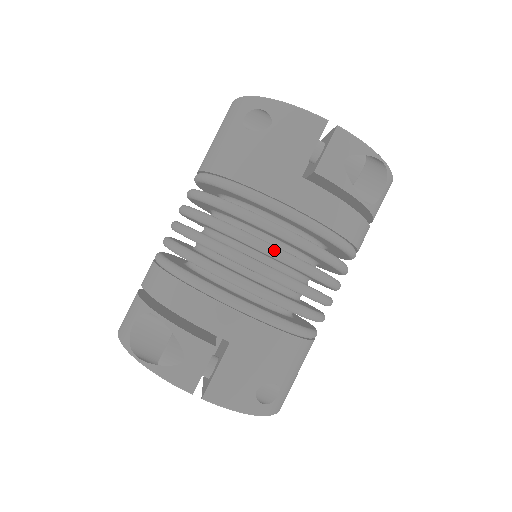
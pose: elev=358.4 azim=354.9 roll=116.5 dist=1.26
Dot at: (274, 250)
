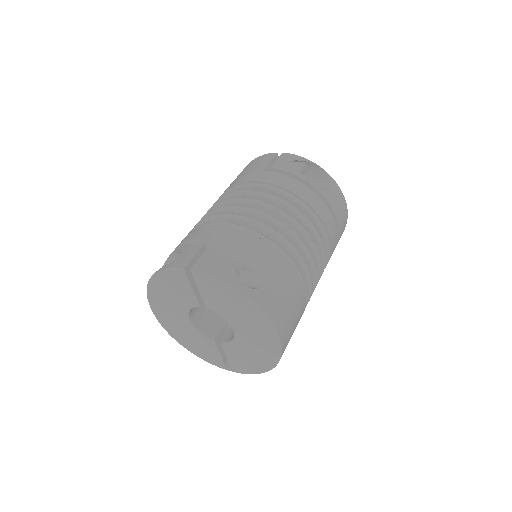
Dot at: (246, 198)
